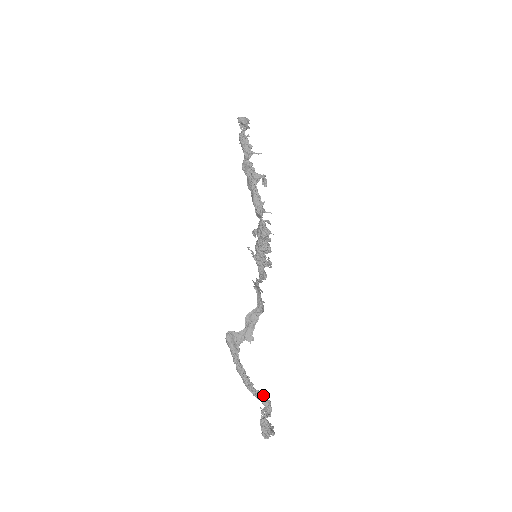
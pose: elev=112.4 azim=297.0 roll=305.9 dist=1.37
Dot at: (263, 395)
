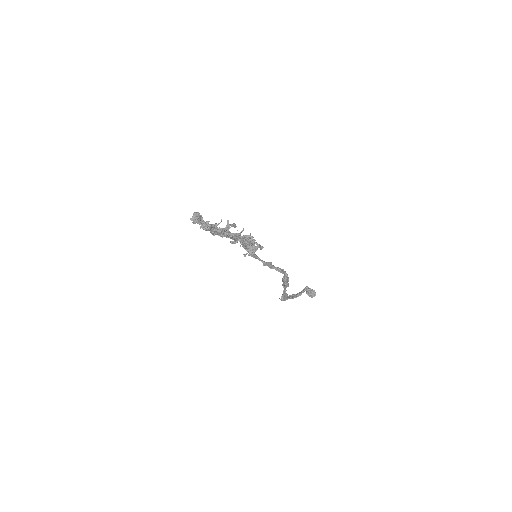
Dot at: (305, 290)
